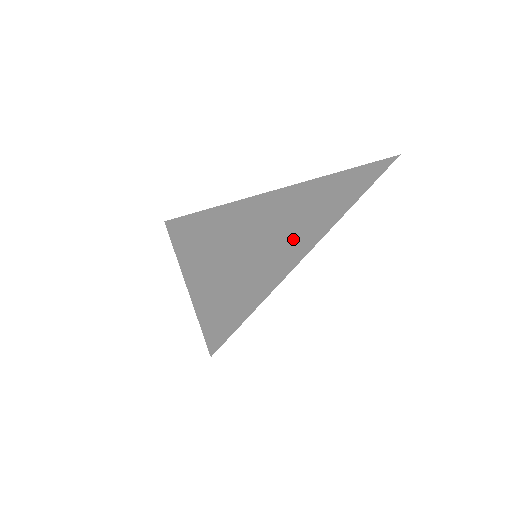
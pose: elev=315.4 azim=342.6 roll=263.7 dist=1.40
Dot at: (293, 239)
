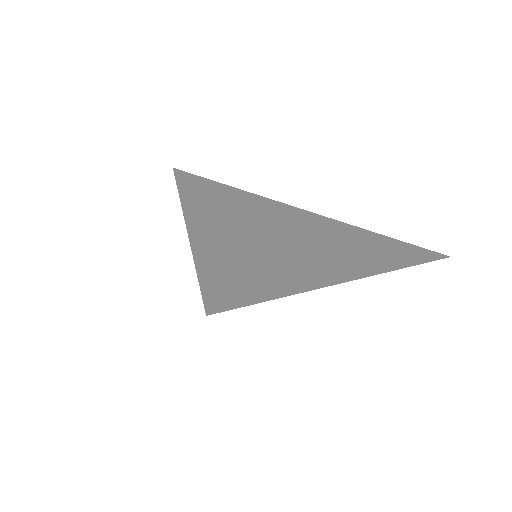
Dot at: (297, 265)
